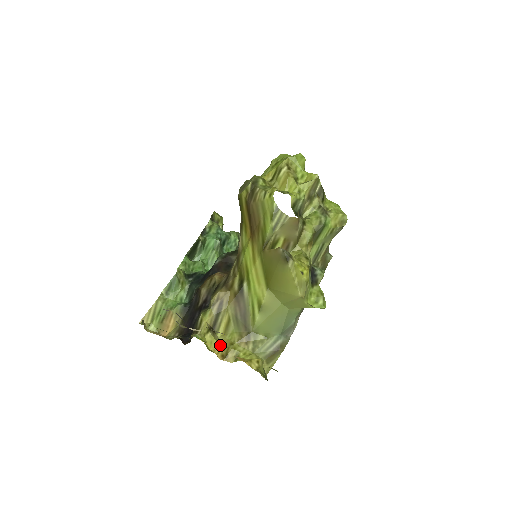
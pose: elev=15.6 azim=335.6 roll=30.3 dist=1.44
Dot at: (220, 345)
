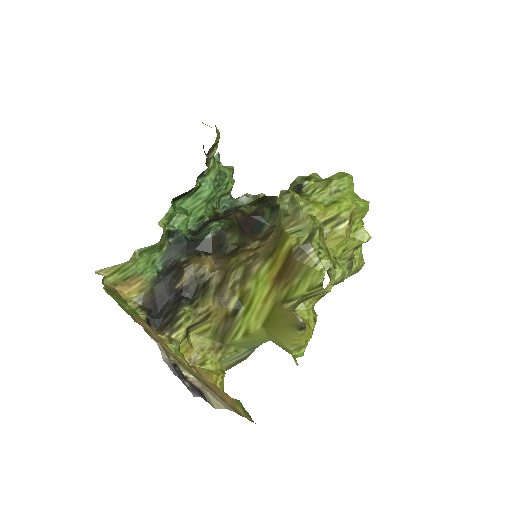
Dot at: (191, 349)
